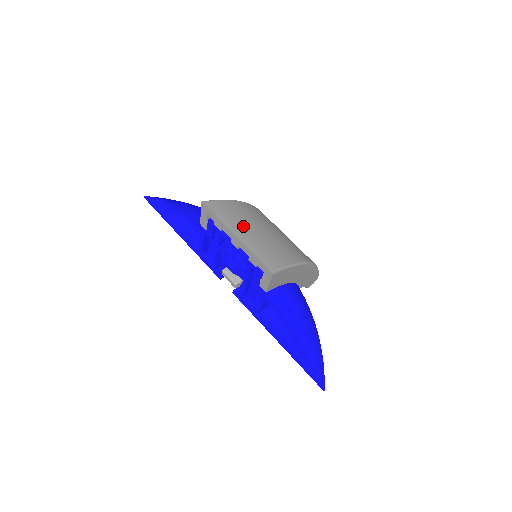
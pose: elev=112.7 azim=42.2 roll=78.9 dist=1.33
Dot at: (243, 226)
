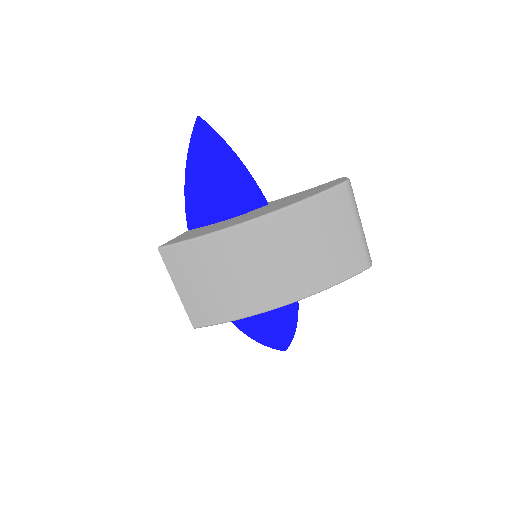
Dot at: (192, 279)
